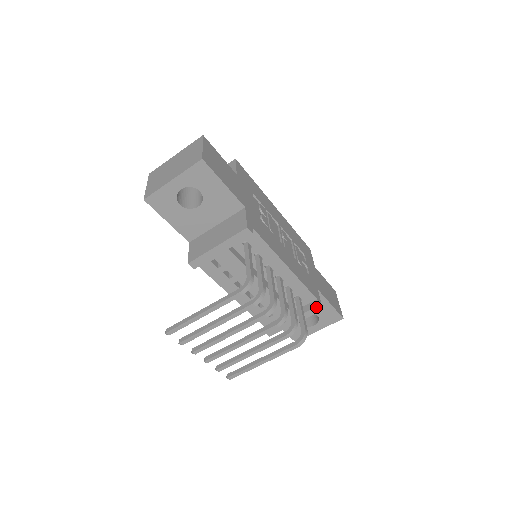
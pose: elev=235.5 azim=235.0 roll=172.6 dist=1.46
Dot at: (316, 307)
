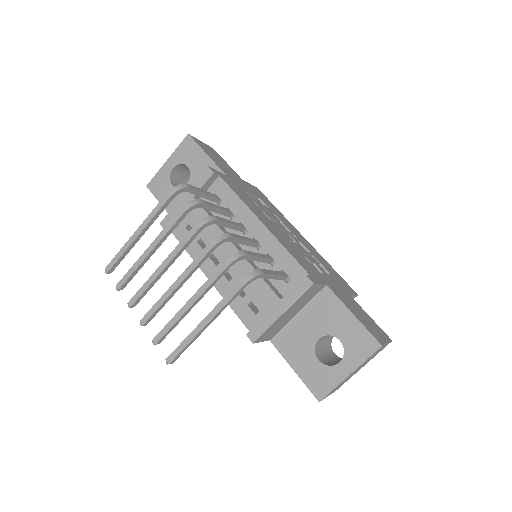
Dot at: (303, 278)
